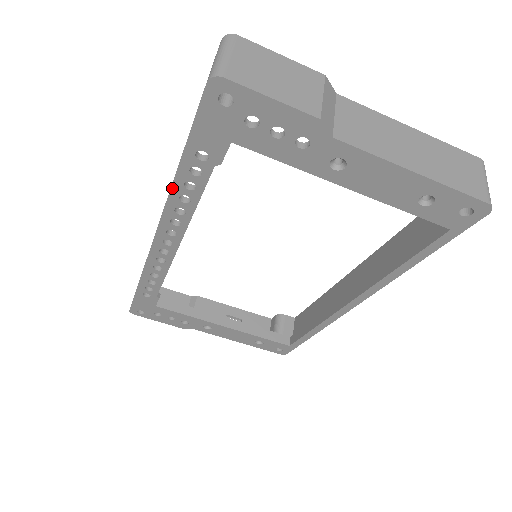
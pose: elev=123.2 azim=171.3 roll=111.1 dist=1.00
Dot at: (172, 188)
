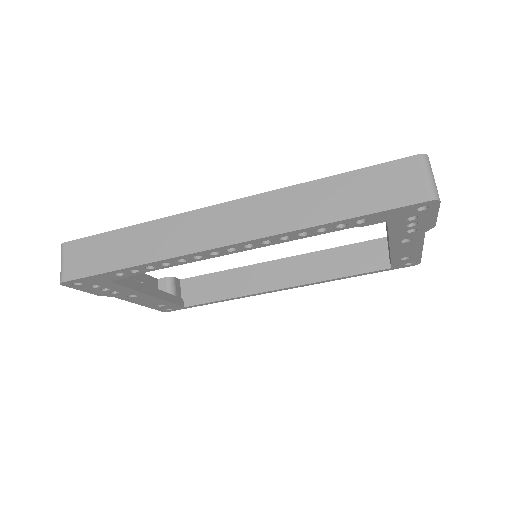
Dot at: (308, 228)
